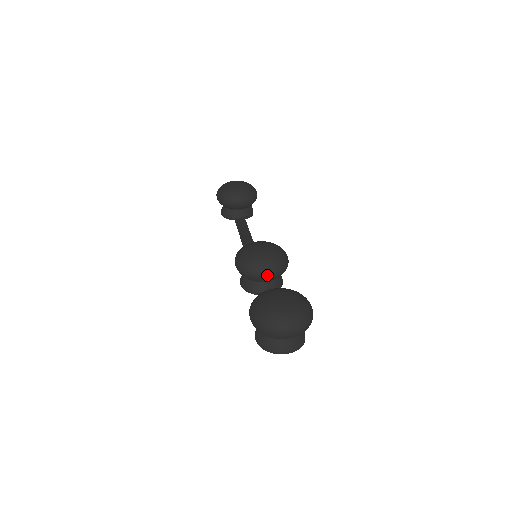
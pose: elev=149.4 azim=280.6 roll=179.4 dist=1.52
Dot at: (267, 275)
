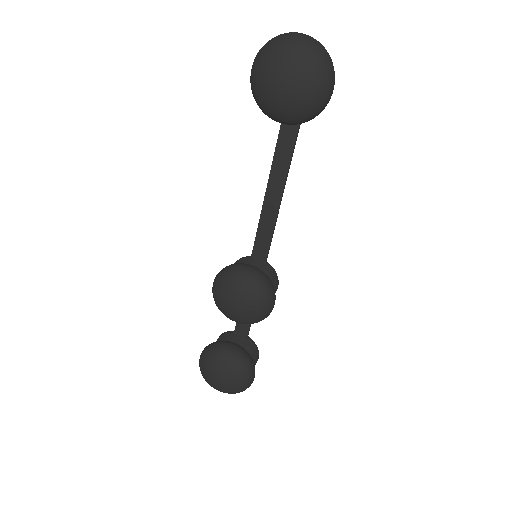
Dot at: occluded
